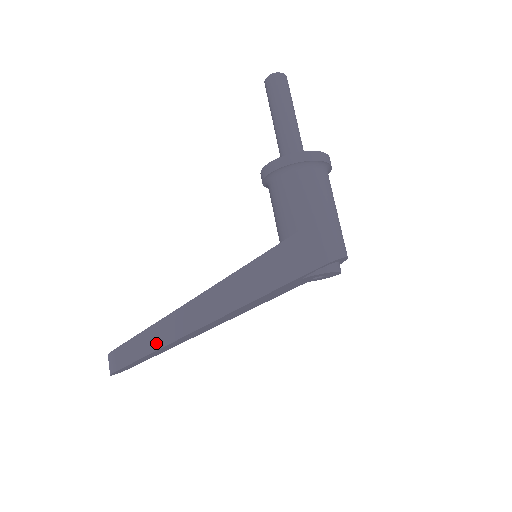
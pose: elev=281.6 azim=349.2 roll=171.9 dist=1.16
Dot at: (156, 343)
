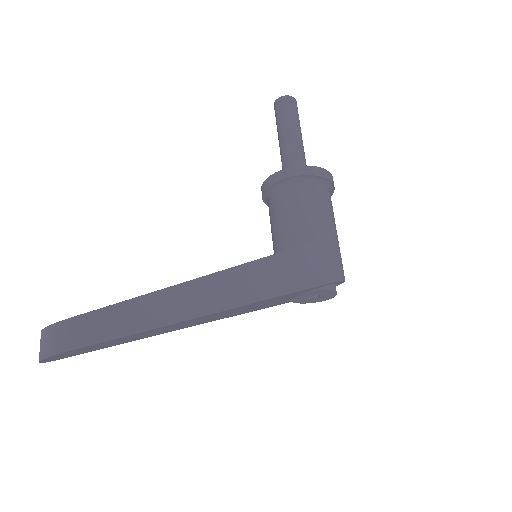
Dot at: (139, 322)
